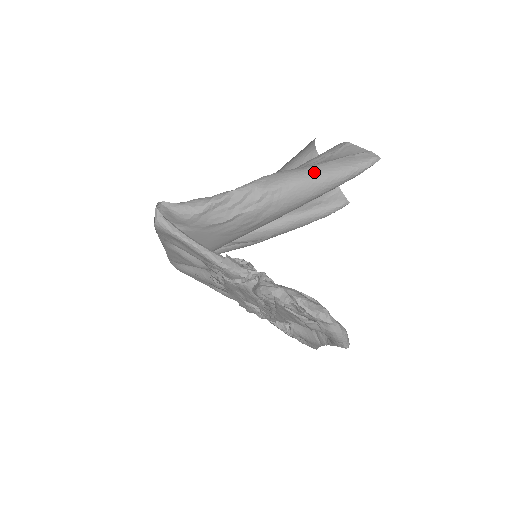
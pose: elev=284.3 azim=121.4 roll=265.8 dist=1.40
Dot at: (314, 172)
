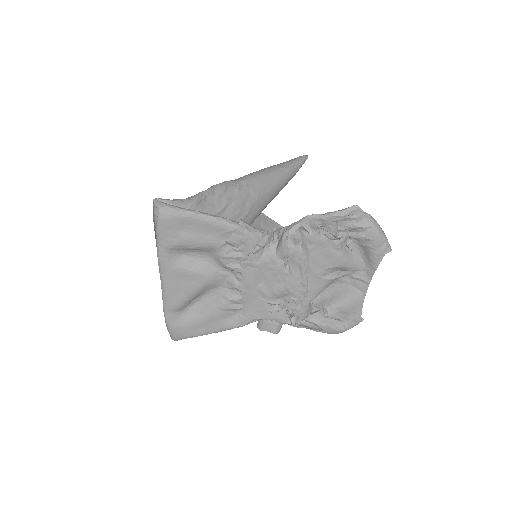
Dot at: (268, 168)
